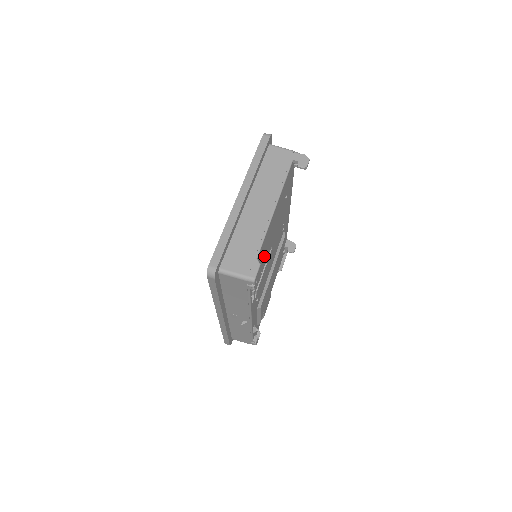
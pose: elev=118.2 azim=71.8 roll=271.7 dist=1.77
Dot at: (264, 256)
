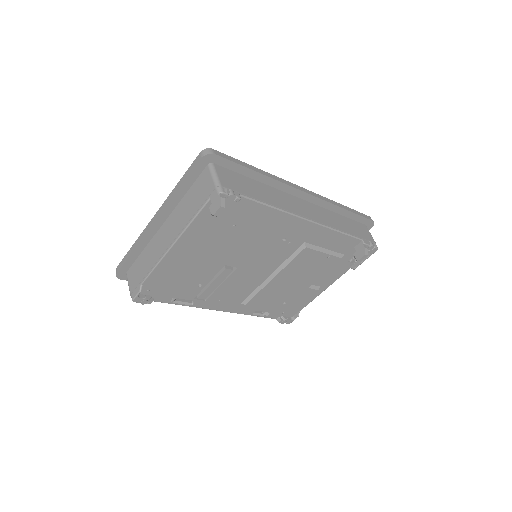
Dot at: (189, 277)
